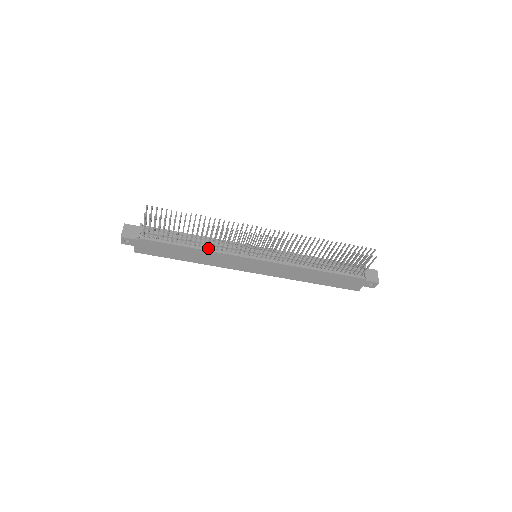
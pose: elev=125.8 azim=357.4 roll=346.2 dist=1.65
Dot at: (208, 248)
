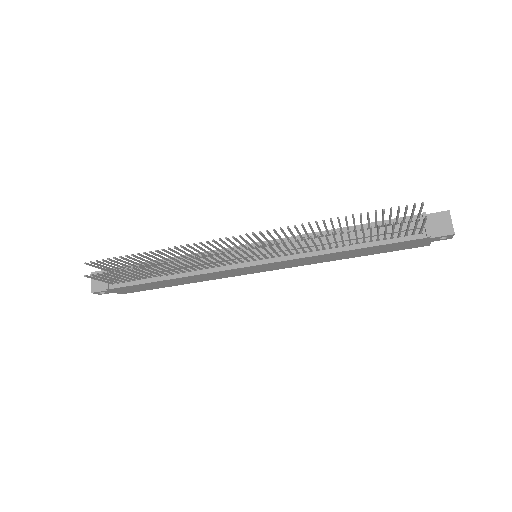
Dot at: (189, 272)
